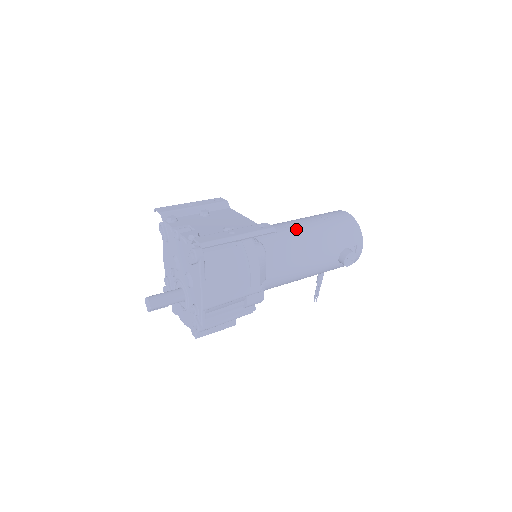
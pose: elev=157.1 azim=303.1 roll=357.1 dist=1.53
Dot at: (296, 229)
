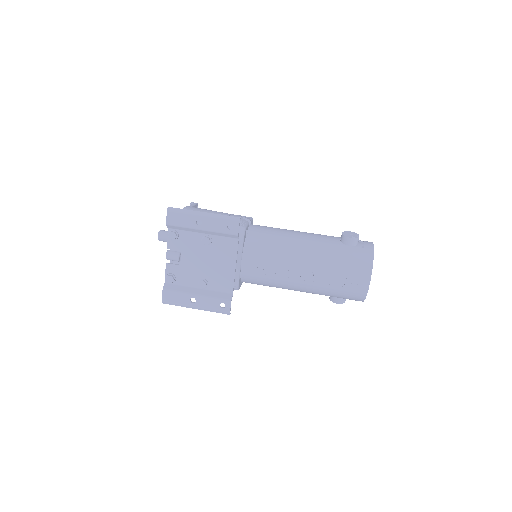
Dot at: (290, 279)
